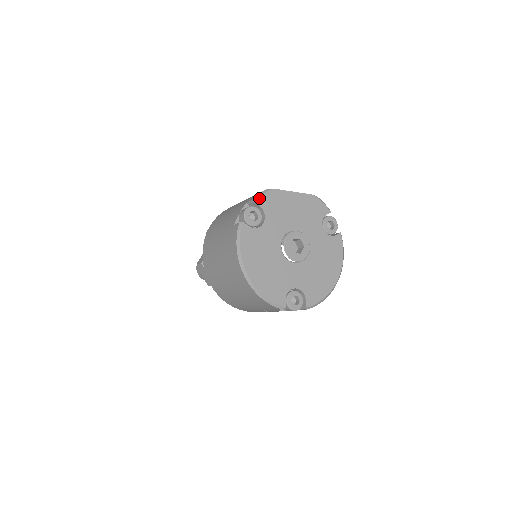
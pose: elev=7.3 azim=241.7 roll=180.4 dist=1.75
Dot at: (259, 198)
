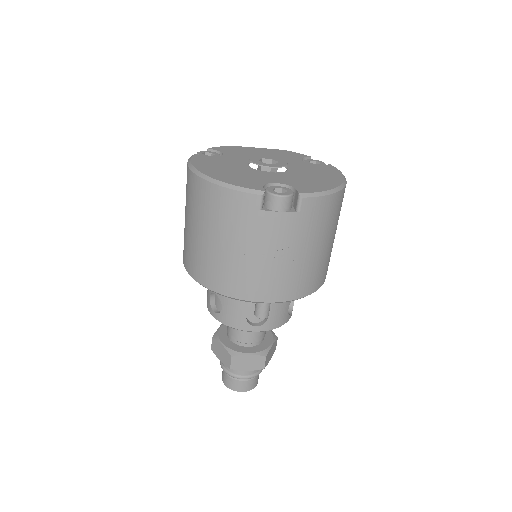
Dot at: (214, 148)
